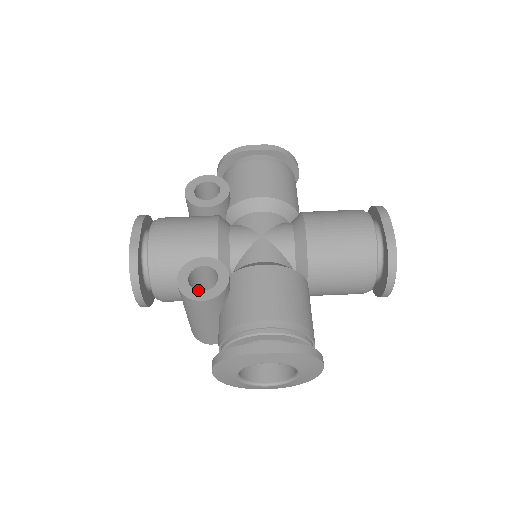
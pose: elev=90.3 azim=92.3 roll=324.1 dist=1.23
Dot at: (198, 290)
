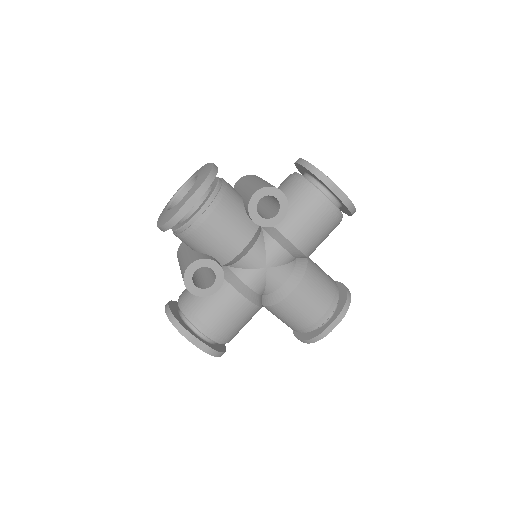
Dot at: occluded
